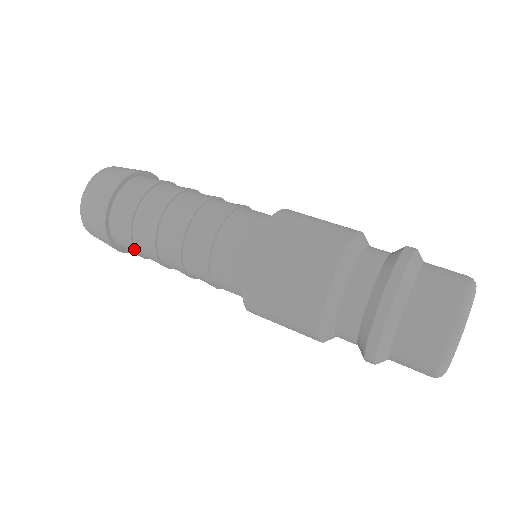
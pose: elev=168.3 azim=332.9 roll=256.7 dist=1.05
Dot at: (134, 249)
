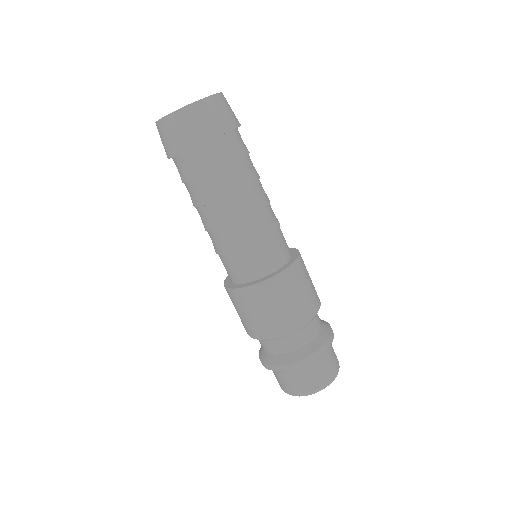
Dot at: (195, 178)
